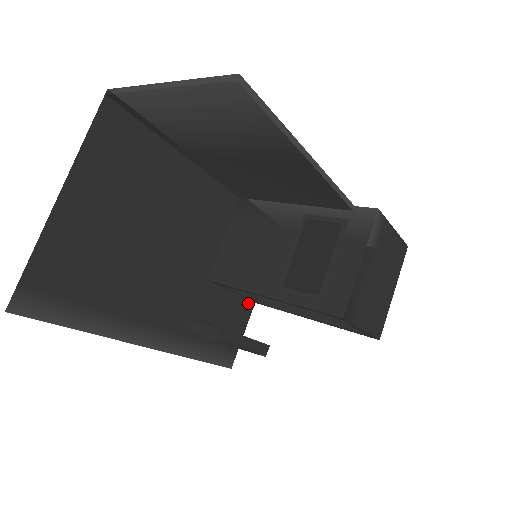
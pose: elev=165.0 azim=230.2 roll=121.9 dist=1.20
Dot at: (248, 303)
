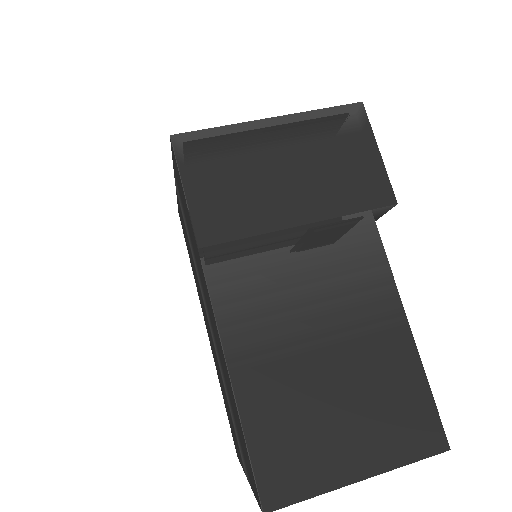
Dot at: (178, 199)
